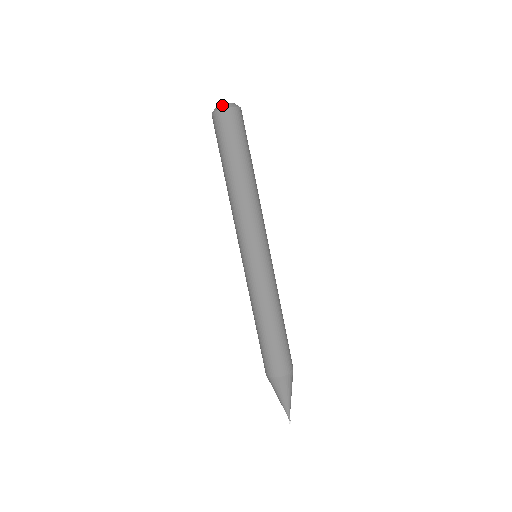
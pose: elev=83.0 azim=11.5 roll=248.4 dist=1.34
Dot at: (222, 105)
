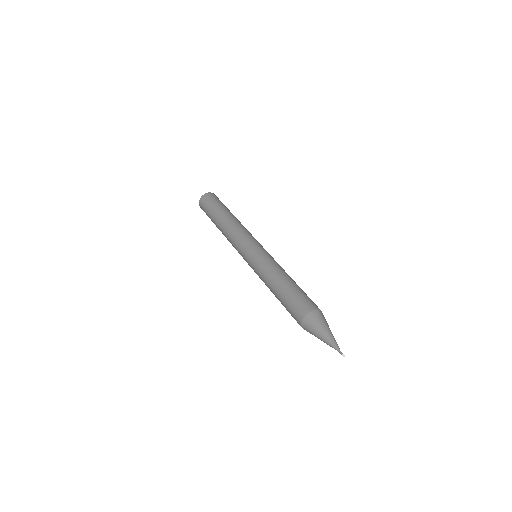
Dot at: occluded
